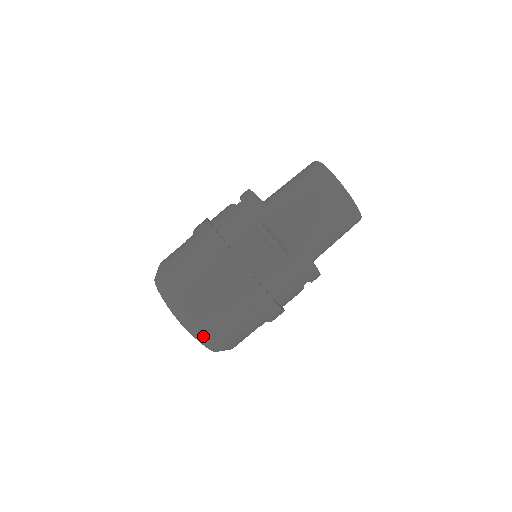
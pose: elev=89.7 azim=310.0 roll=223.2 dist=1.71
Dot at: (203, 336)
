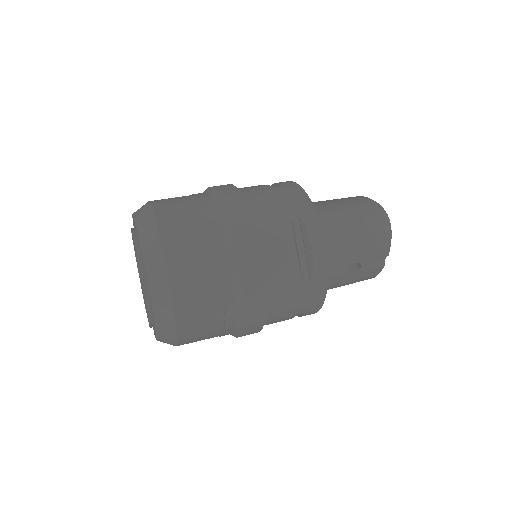
Dot at: (143, 211)
